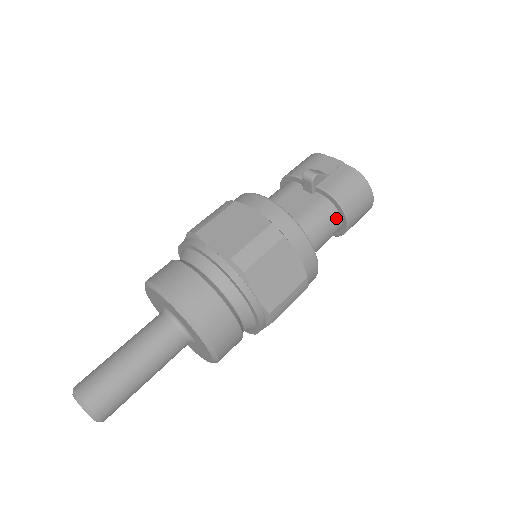
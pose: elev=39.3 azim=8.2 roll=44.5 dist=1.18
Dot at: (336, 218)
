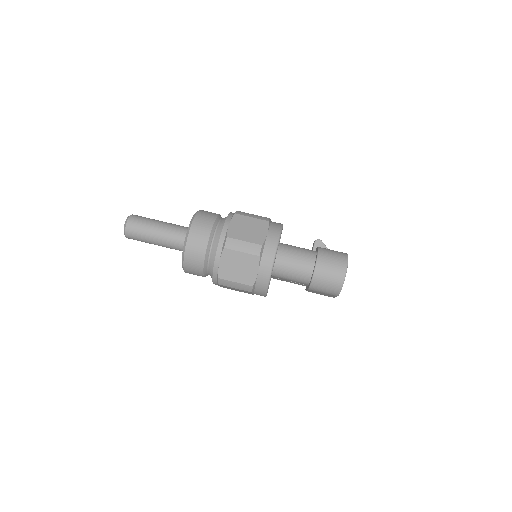
Dot at: (312, 258)
